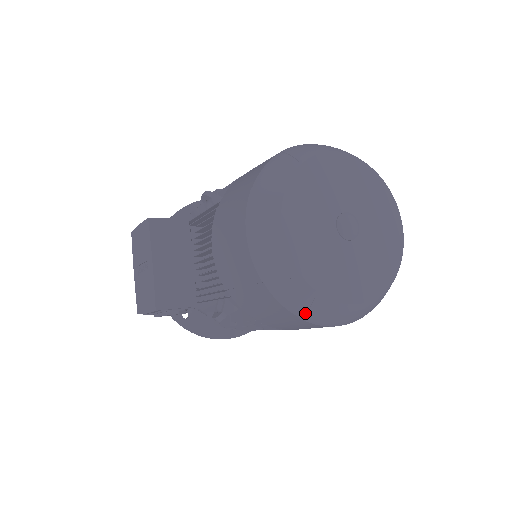
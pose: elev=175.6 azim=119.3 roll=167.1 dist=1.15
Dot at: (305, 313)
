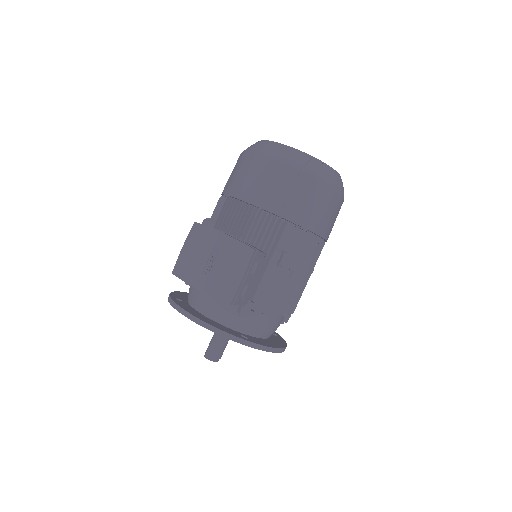
Dot at: (329, 180)
